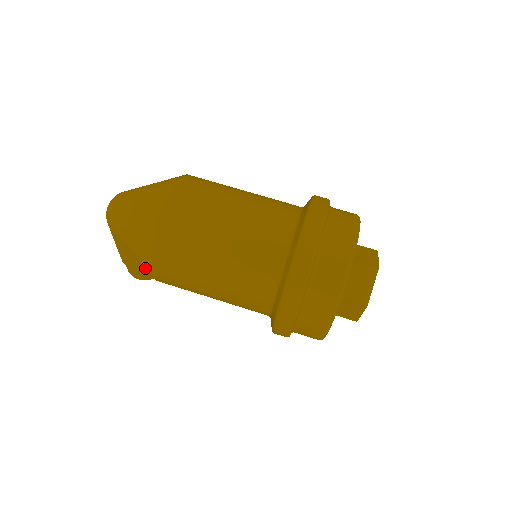
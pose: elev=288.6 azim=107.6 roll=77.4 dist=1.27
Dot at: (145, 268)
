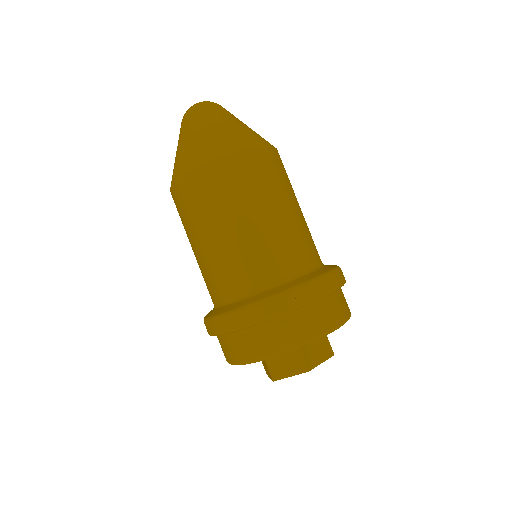
Dot at: occluded
